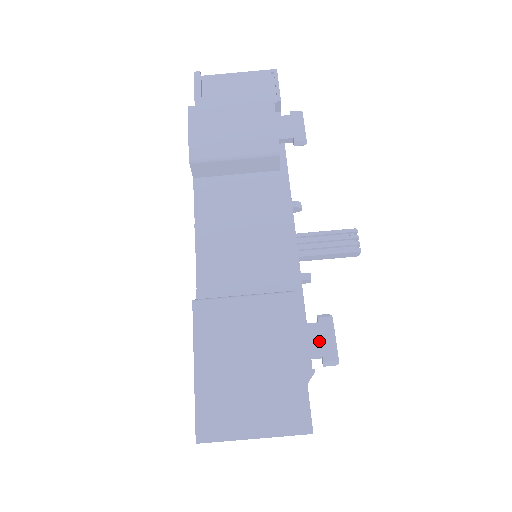
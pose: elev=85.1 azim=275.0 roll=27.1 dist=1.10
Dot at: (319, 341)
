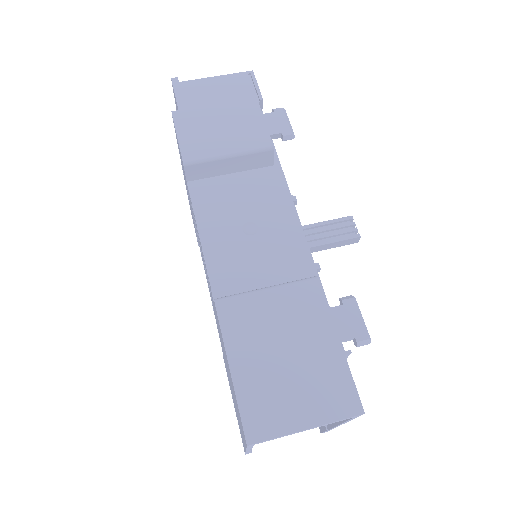
Dot at: (348, 322)
